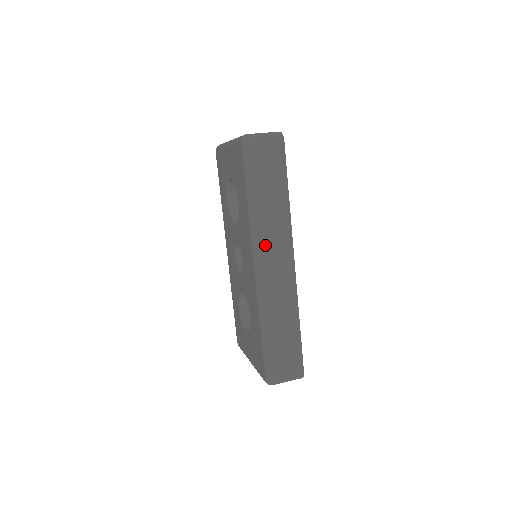
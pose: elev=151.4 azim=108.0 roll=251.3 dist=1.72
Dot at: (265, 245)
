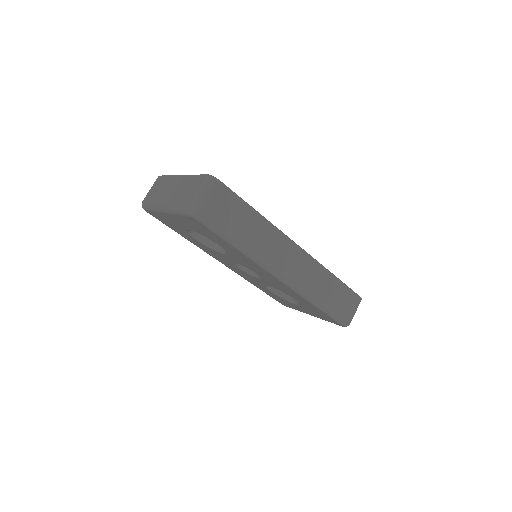
Dot at: (274, 261)
